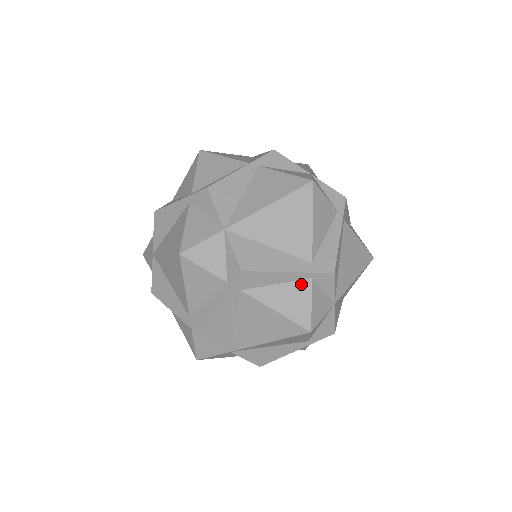
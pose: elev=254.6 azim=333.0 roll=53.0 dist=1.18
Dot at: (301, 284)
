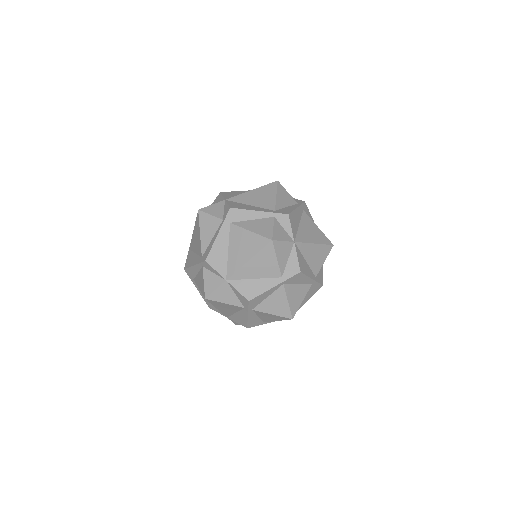
Dot at: occluded
